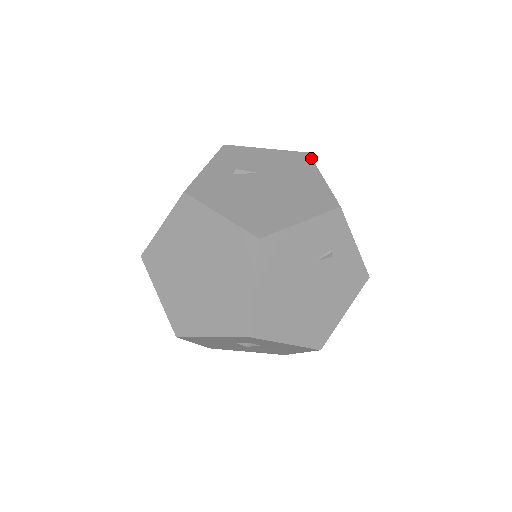
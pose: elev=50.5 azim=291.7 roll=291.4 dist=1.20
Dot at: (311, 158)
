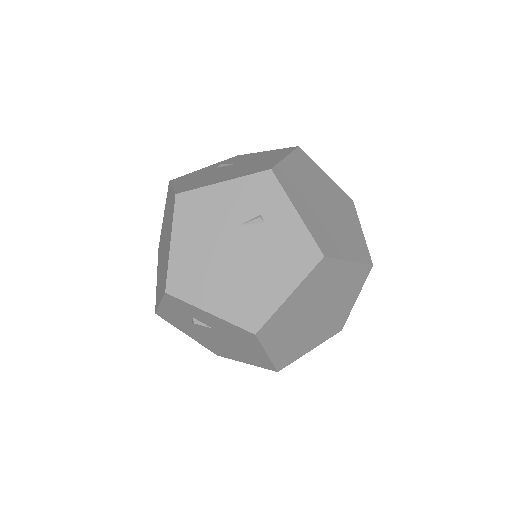
Dot at: (295, 148)
